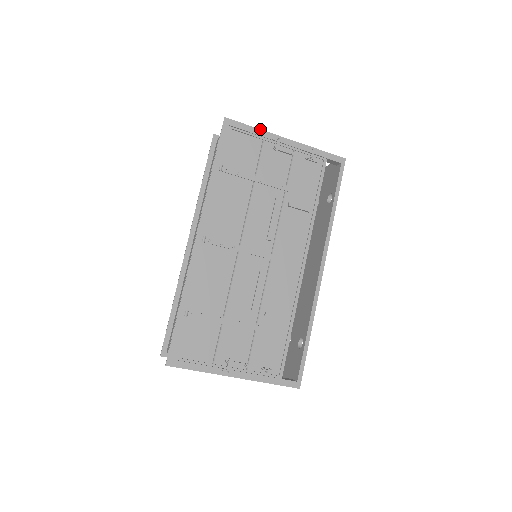
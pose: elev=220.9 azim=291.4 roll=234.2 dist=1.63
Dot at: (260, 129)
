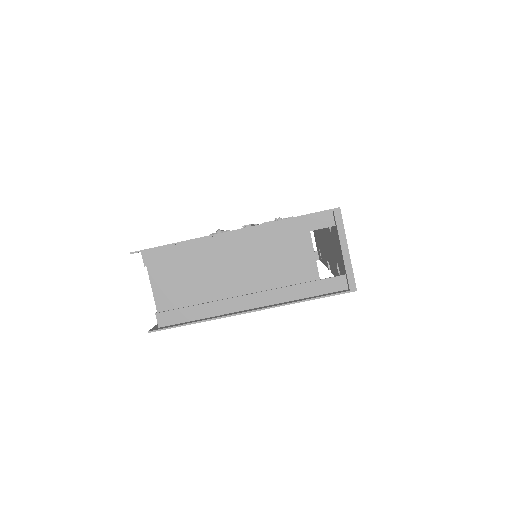
Dot at: occluded
